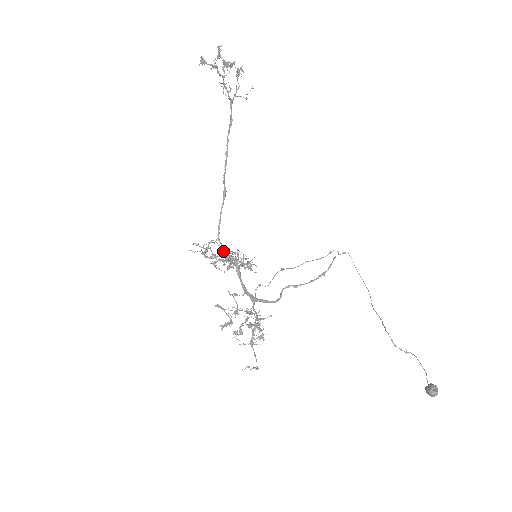
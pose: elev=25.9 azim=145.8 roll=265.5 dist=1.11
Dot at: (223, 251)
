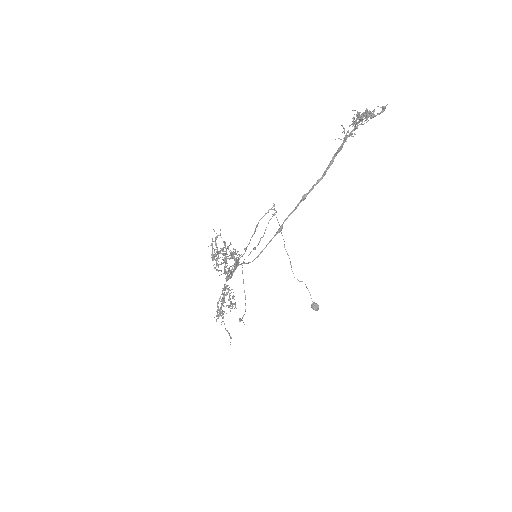
Dot at: occluded
